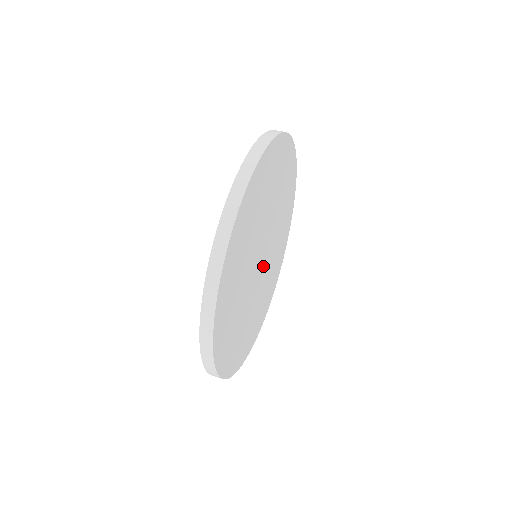
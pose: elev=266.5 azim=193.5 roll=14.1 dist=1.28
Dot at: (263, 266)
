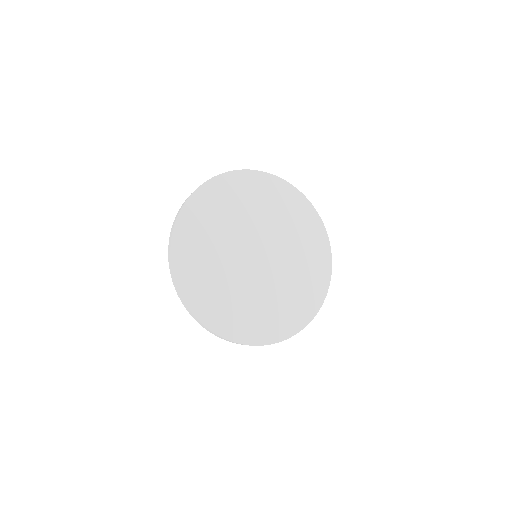
Dot at: (260, 268)
